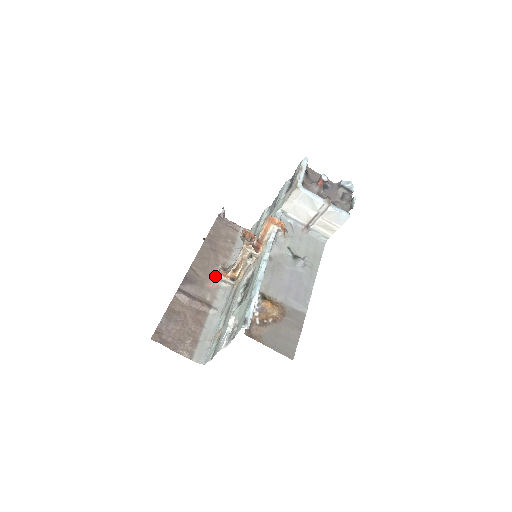
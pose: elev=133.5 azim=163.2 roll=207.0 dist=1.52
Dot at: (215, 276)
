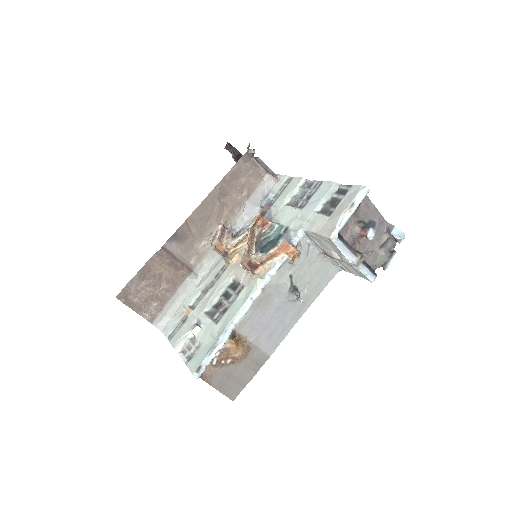
Dot at: (210, 235)
